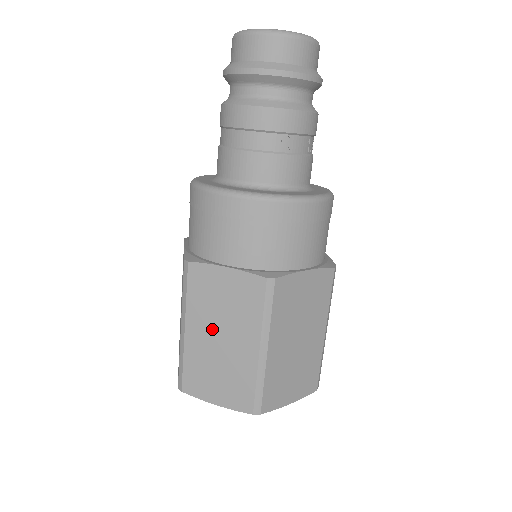
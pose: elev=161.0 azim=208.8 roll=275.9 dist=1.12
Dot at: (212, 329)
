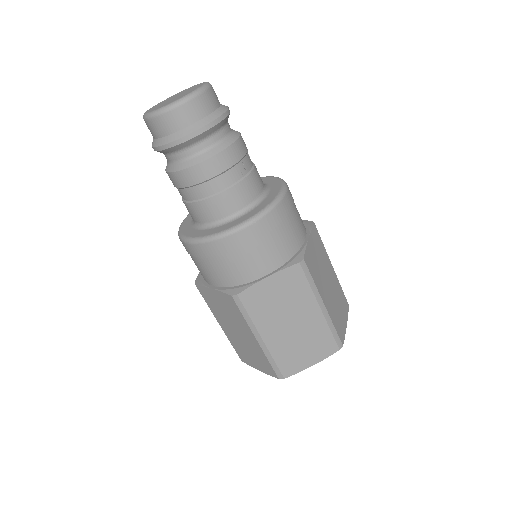
Dot at: (281, 323)
